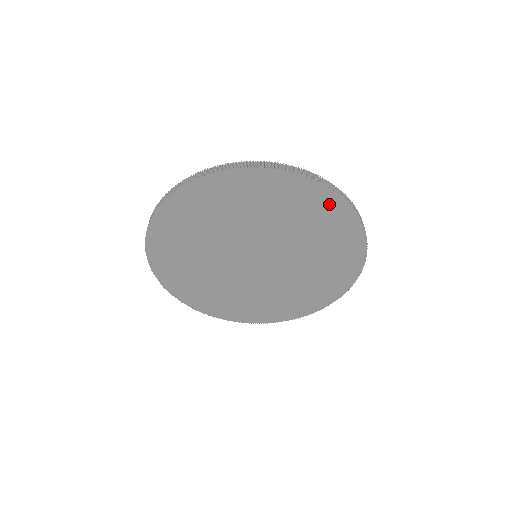
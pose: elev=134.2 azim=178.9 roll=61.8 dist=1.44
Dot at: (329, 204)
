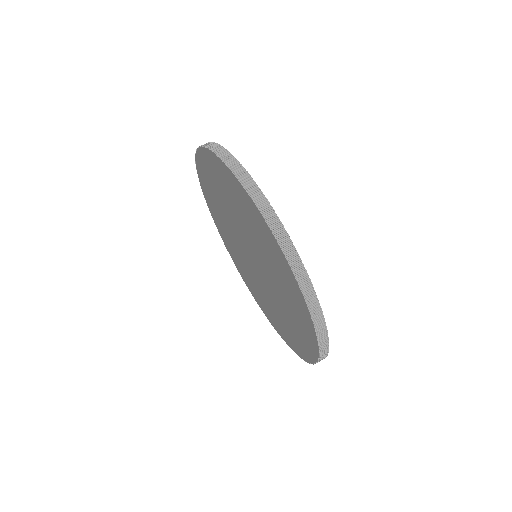
Dot at: (272, 241)
